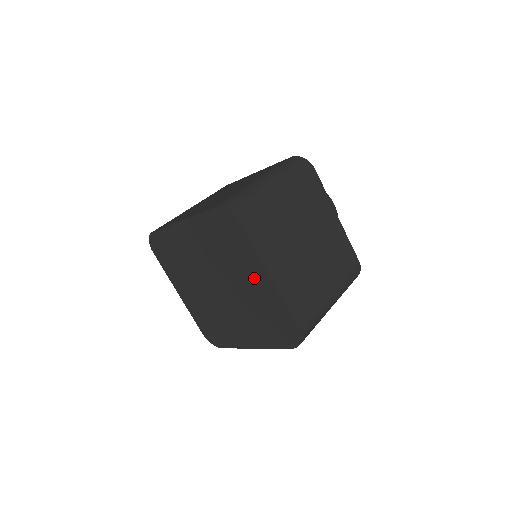
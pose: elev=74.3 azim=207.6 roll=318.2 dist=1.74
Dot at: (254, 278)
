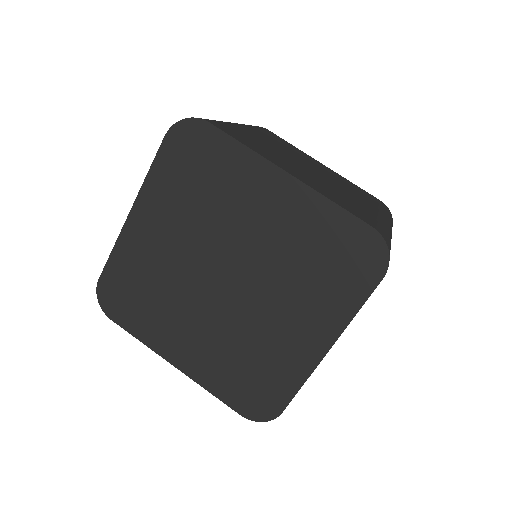
Dot at: (265, 200)
